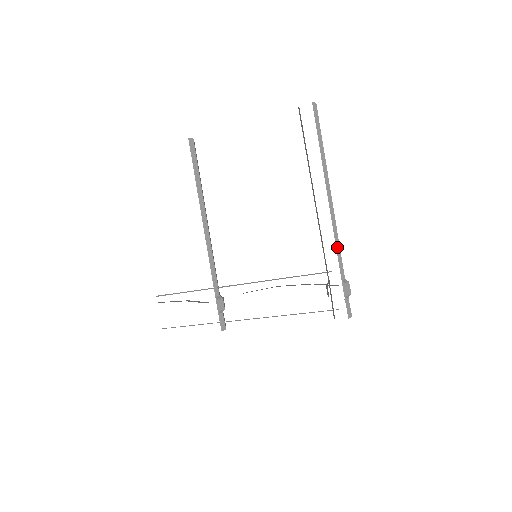
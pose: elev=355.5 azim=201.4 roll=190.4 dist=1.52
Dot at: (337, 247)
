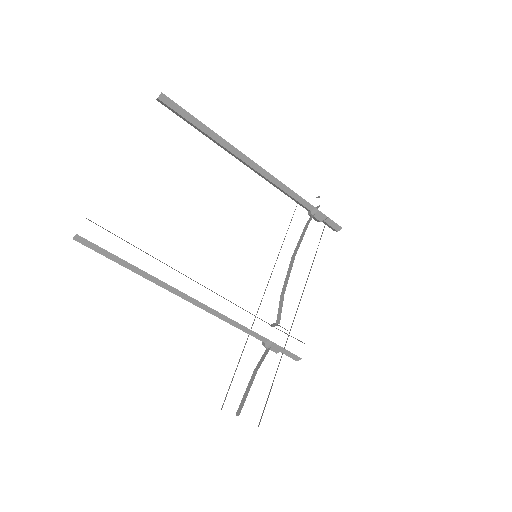
Dot at: occluded
